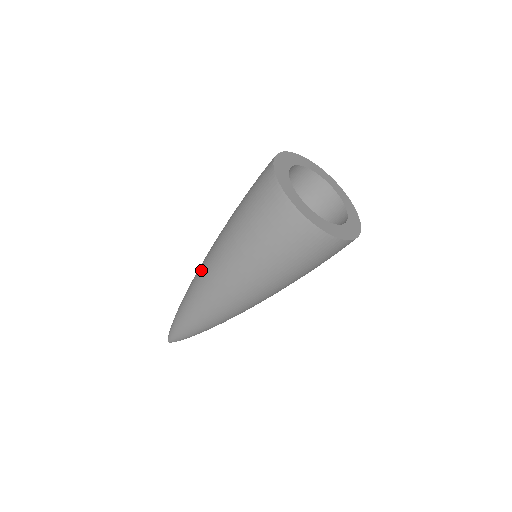
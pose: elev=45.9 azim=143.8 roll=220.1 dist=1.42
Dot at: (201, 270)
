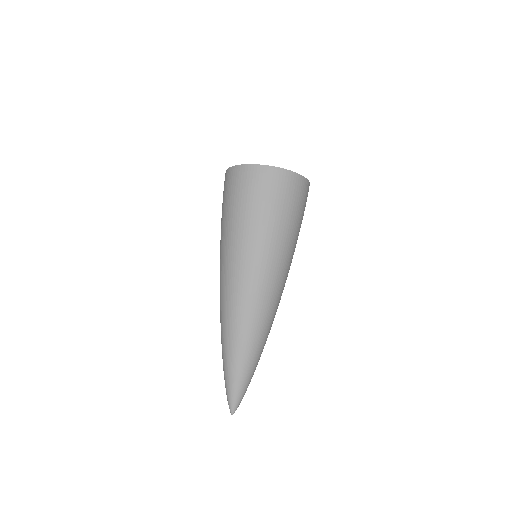
Dot at: occluded
